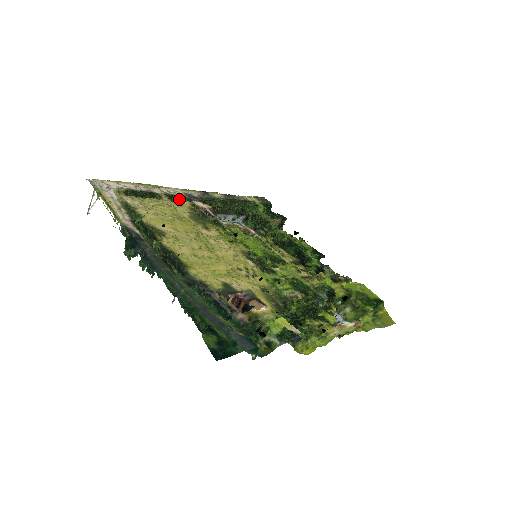
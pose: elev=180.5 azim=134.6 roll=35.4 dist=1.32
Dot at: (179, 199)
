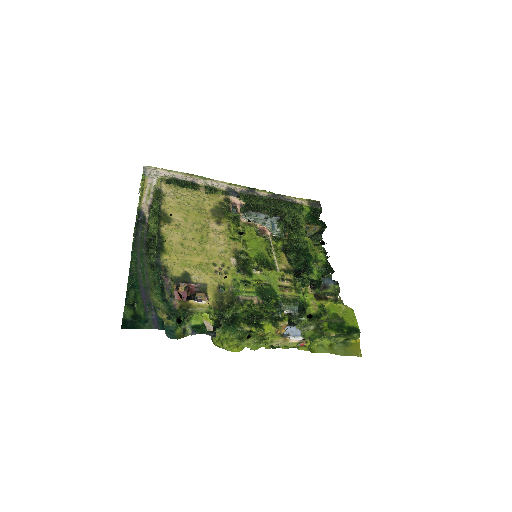
Dot at: (217, 192)
